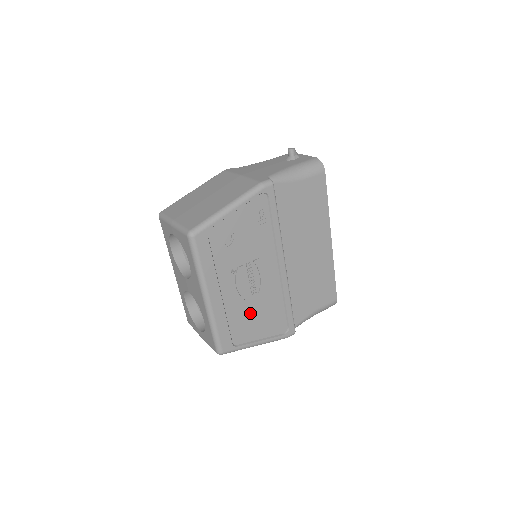
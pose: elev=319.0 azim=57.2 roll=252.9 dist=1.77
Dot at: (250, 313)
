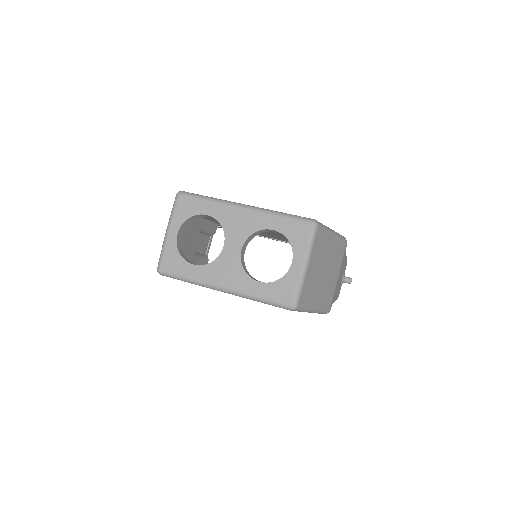
Dot at: occluded
